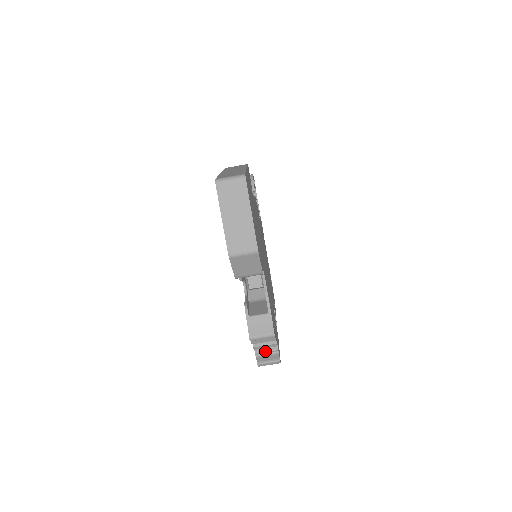
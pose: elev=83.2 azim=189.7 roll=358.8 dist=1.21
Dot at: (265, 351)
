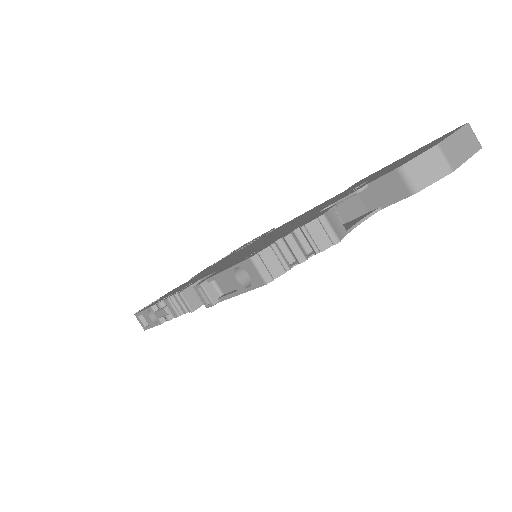
Dot at: (282, 254)
